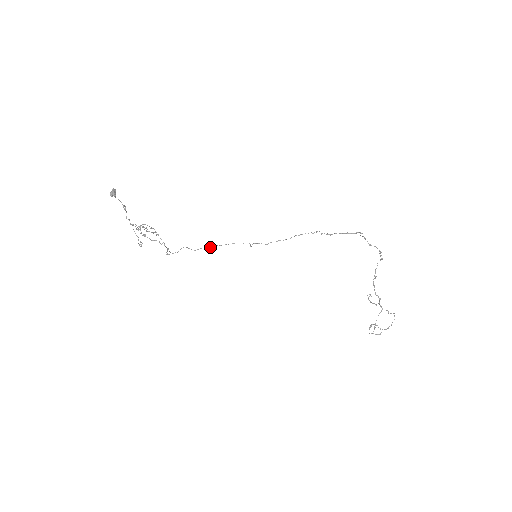
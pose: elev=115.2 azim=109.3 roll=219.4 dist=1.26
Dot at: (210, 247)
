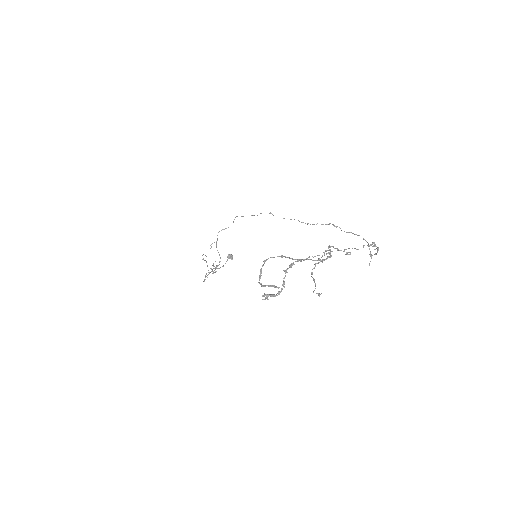
Dot at: occluded
